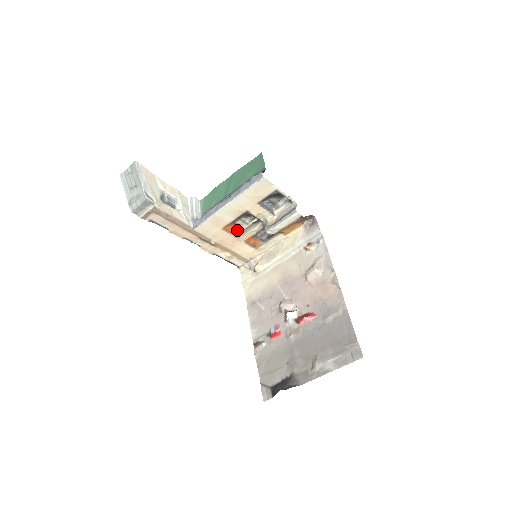
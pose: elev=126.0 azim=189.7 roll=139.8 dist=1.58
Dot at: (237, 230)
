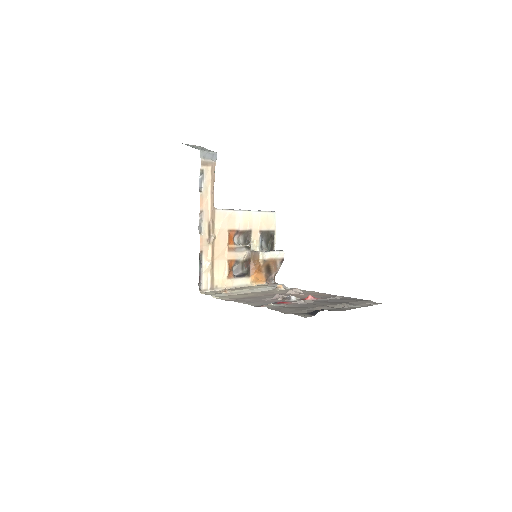
Dot at: (232, 243)
